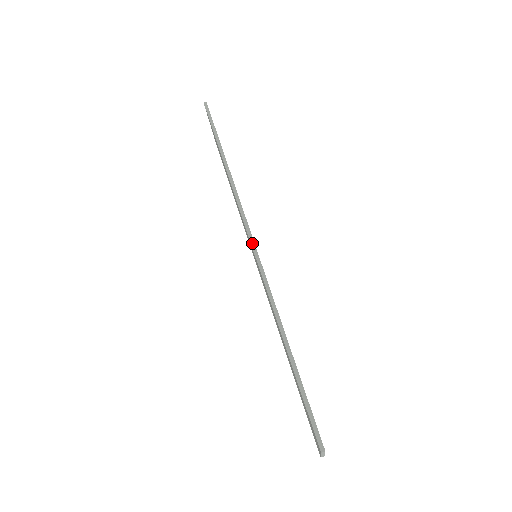
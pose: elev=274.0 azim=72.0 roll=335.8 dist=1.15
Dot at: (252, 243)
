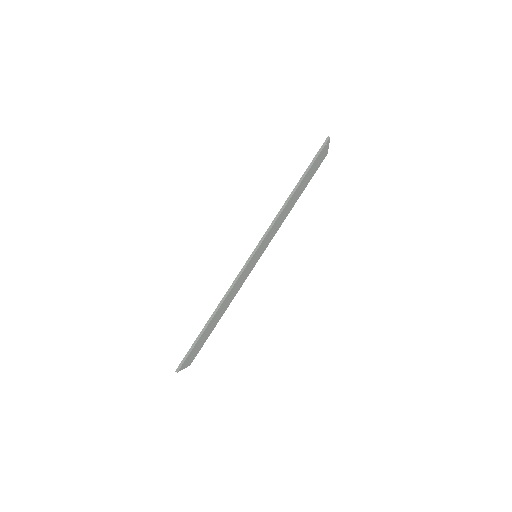
Dot at: (251, 256)
